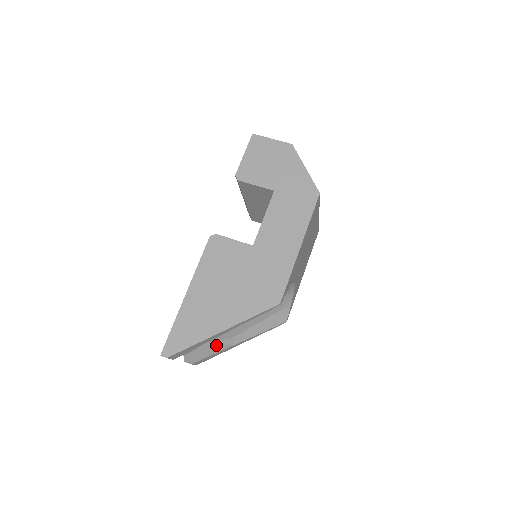
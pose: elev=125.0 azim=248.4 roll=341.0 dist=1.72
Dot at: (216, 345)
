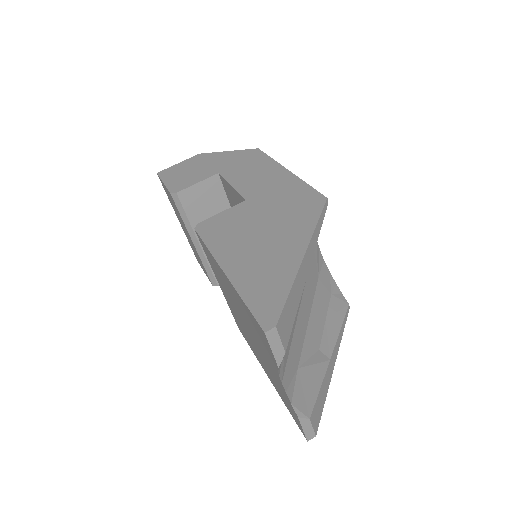
Dot at: (312, 367)
